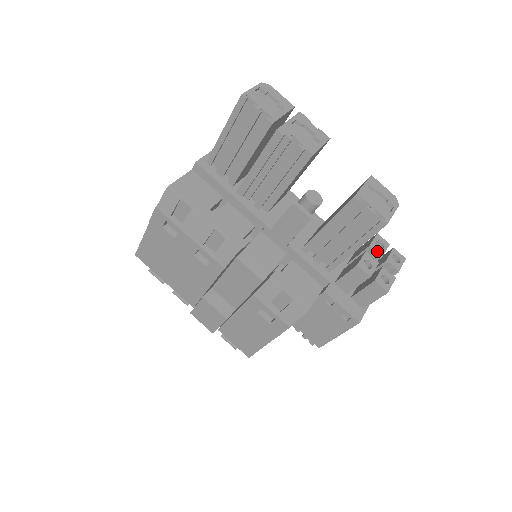
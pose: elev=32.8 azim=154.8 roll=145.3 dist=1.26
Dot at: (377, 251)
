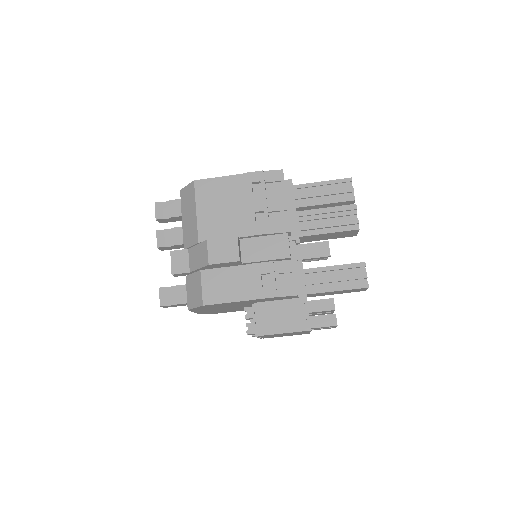
Dot at: occluded
